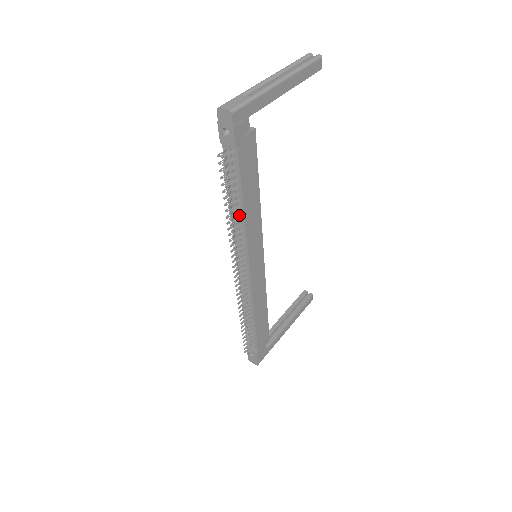
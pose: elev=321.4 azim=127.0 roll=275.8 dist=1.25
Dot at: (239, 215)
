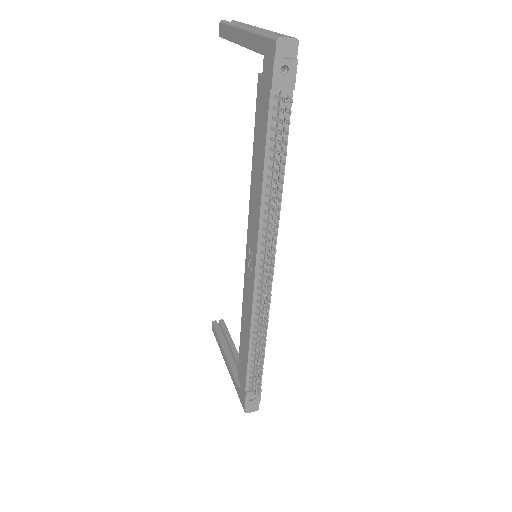
Dot at: occluded
